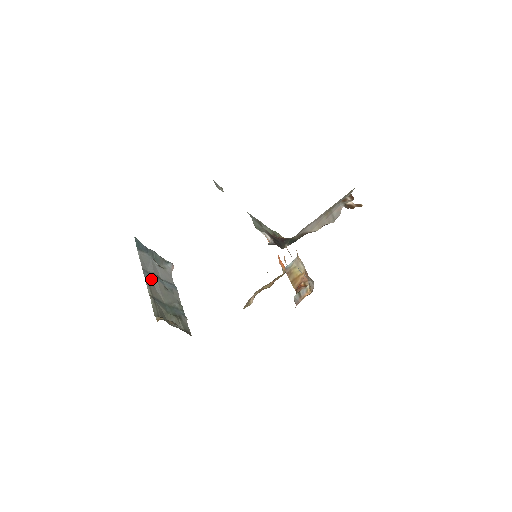
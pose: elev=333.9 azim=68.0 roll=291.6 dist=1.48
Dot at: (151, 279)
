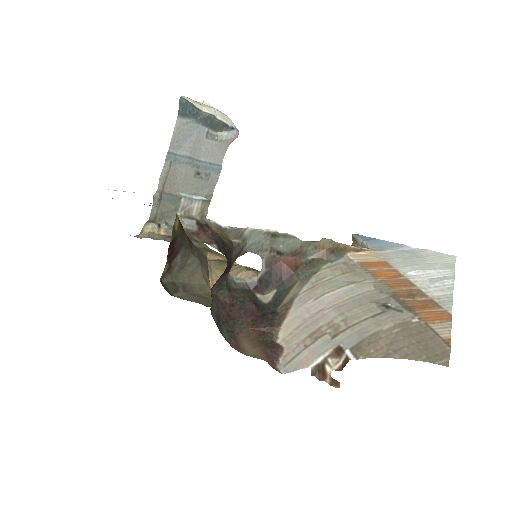
Dot at: (176, 165)
